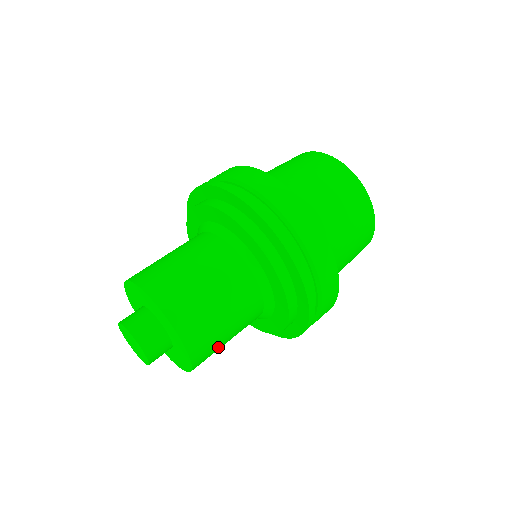
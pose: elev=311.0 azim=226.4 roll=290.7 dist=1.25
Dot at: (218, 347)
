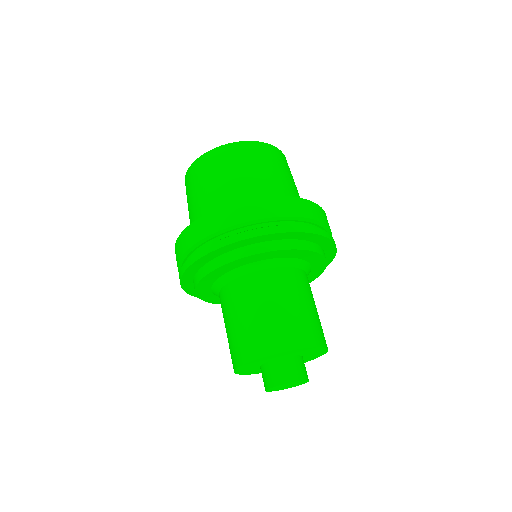
Dot at: occluded
